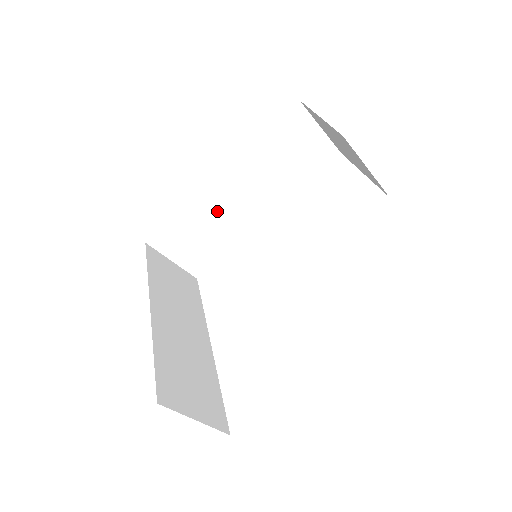
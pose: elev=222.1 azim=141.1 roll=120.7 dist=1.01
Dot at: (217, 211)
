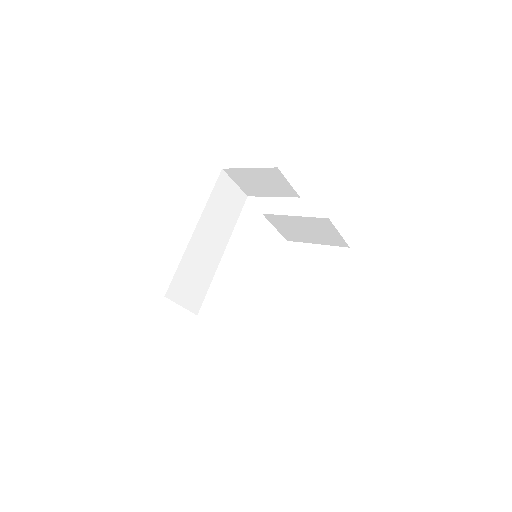
Dot at: (199, 256)
